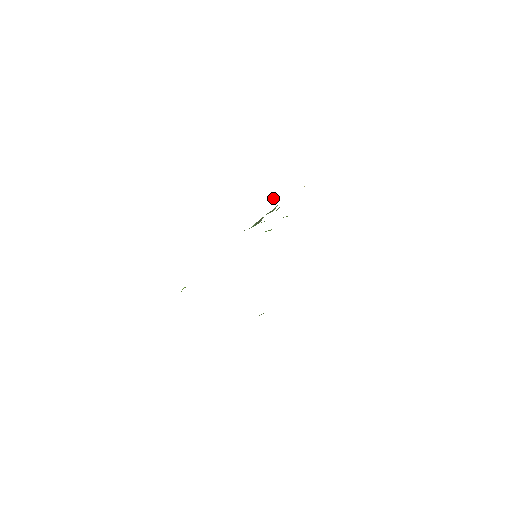
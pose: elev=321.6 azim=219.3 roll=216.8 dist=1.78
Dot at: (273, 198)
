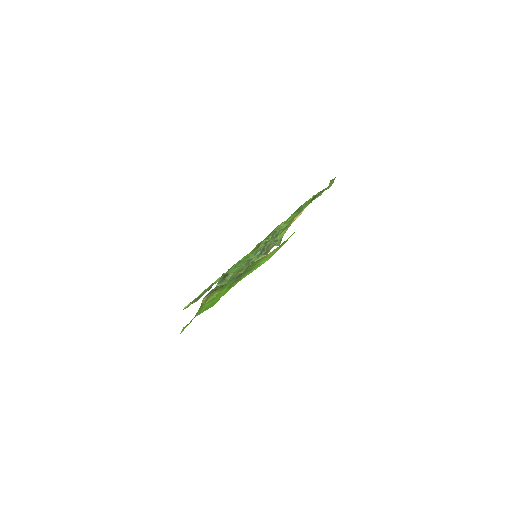
Dot at: (280, 241)
